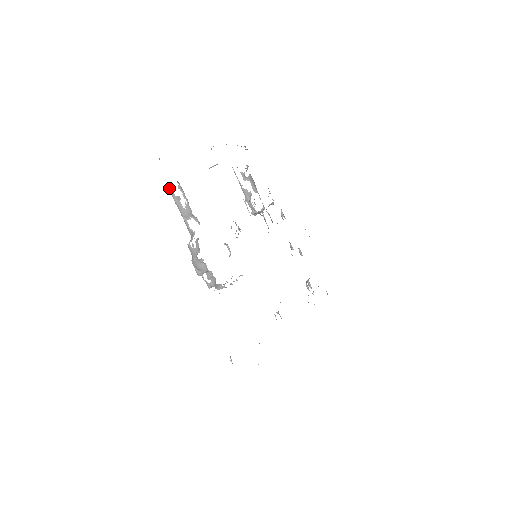
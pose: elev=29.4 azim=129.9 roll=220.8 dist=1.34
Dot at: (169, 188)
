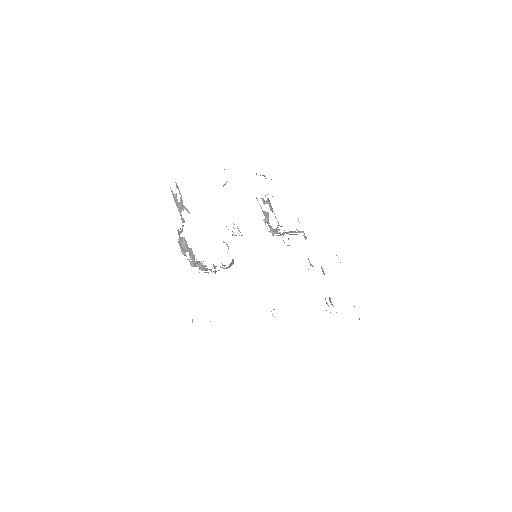
Dot at: occluded
